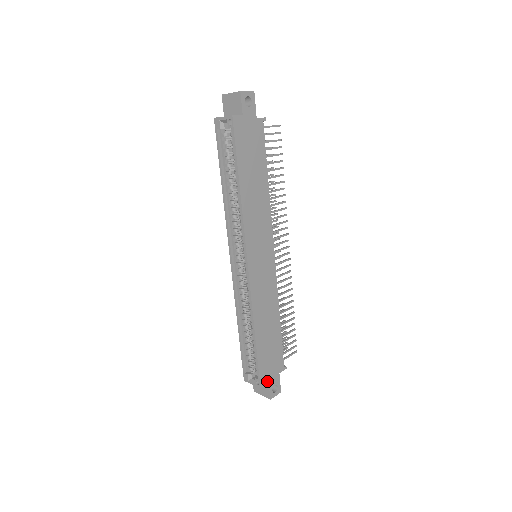
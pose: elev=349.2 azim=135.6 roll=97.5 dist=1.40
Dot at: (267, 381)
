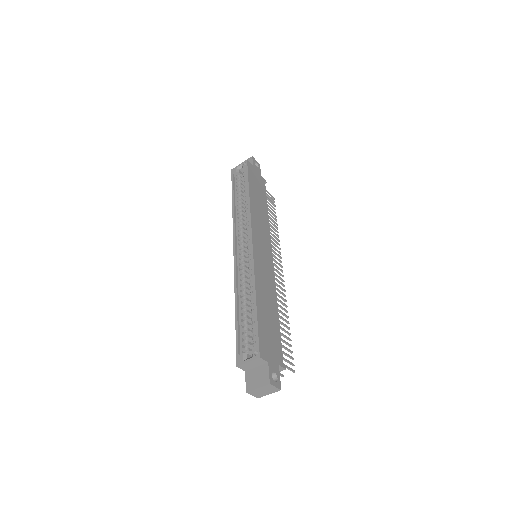
Dot at: (266, 358)
